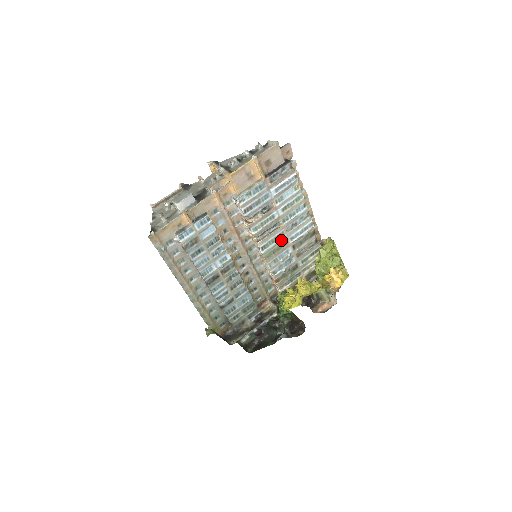
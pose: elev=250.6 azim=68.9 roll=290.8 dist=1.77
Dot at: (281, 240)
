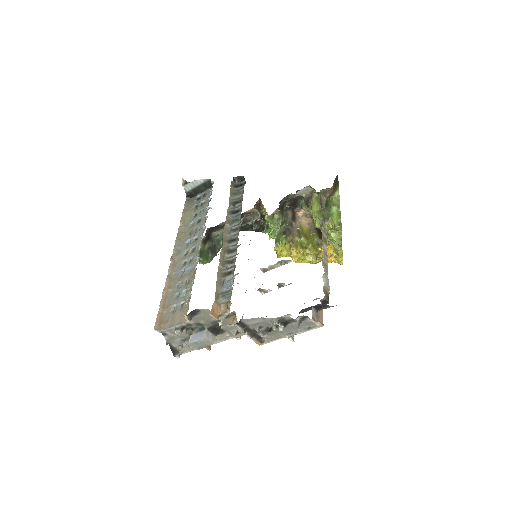
Dot at: occluded
